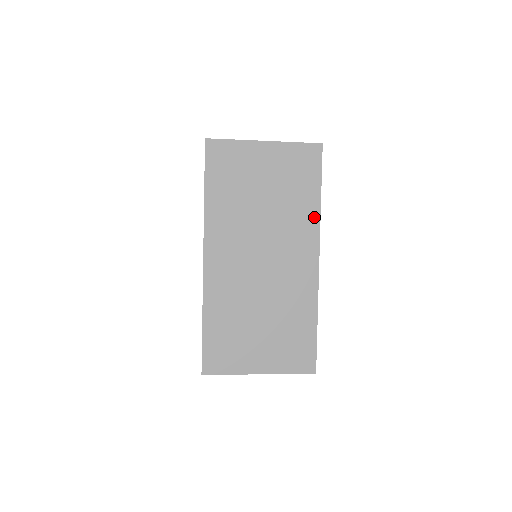
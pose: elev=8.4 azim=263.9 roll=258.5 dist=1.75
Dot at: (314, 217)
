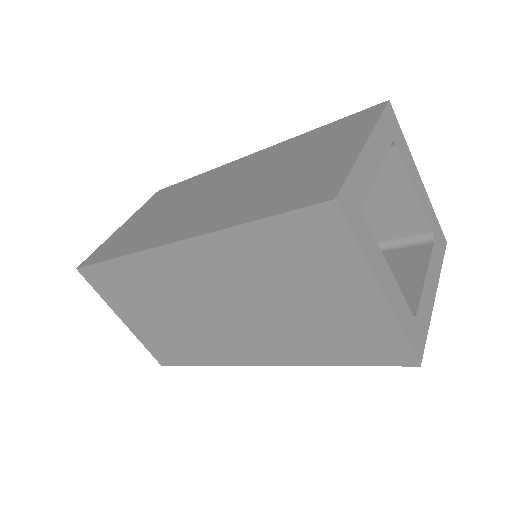
Dot at: occluded
